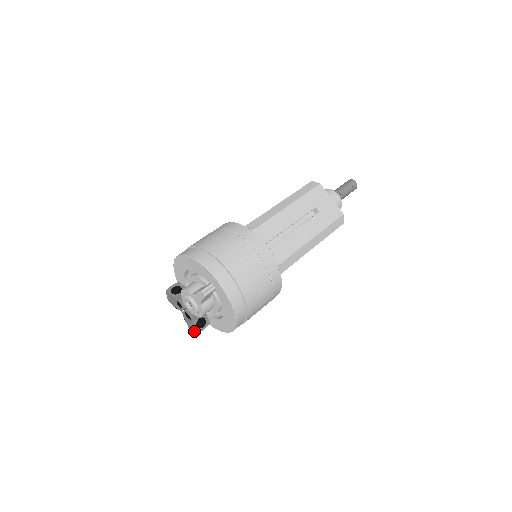
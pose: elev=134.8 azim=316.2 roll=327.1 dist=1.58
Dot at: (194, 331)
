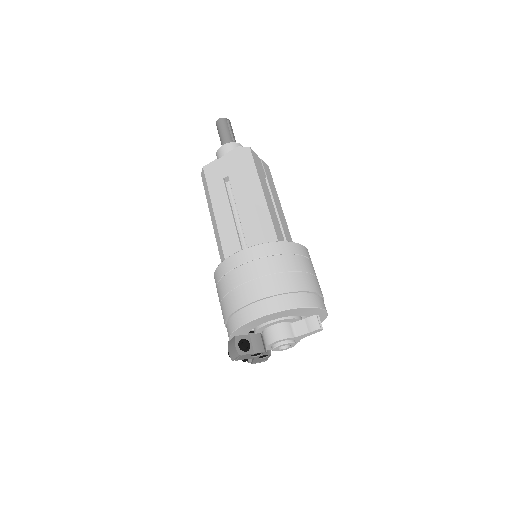
Dot at: occluded
